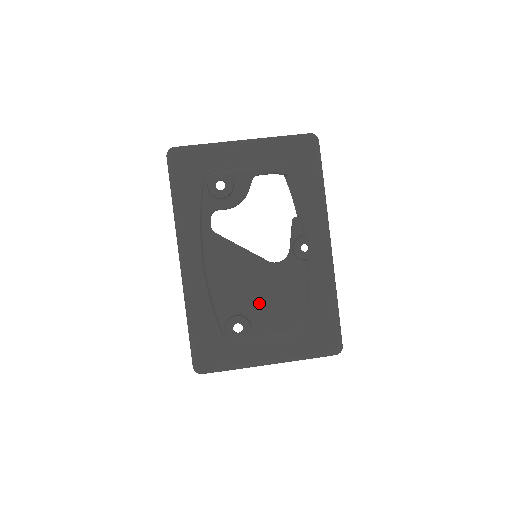
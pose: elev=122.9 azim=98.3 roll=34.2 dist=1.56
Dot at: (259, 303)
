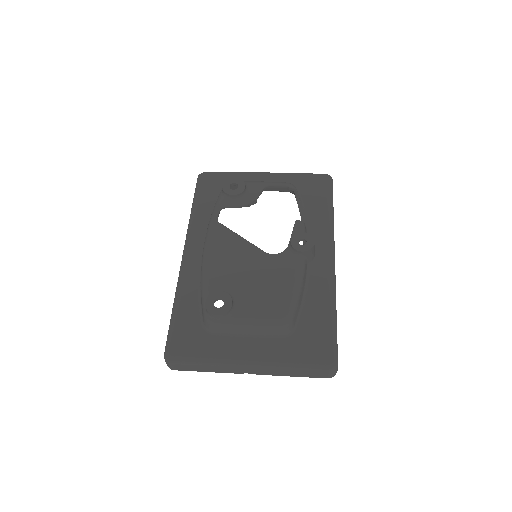
Dot at: (247, 287)
